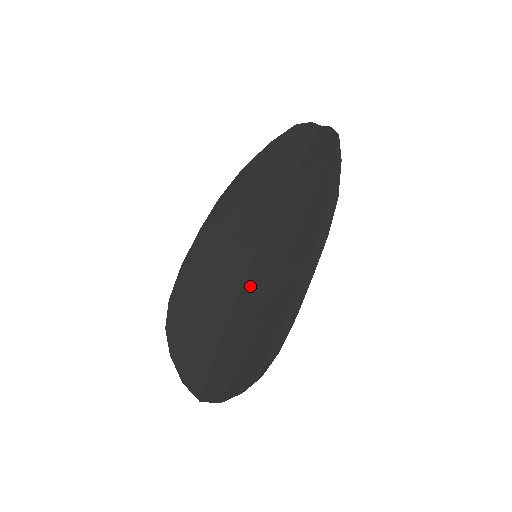
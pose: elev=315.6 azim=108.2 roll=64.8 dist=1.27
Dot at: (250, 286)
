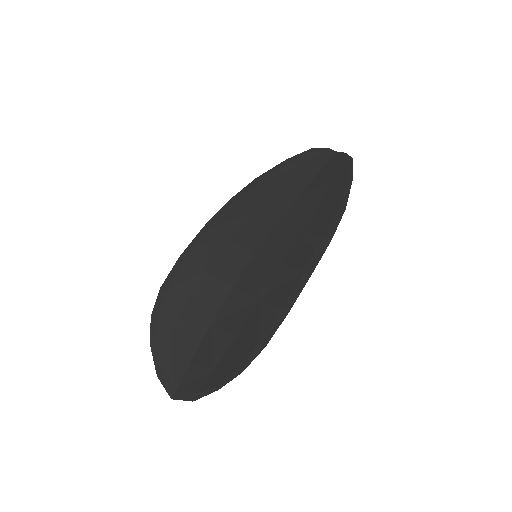
Dot at: (245, 282)
